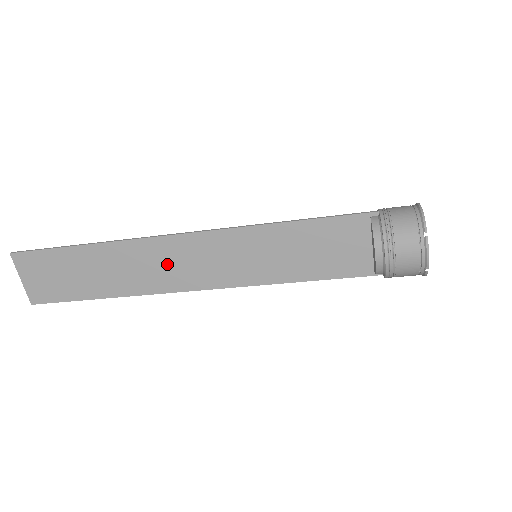
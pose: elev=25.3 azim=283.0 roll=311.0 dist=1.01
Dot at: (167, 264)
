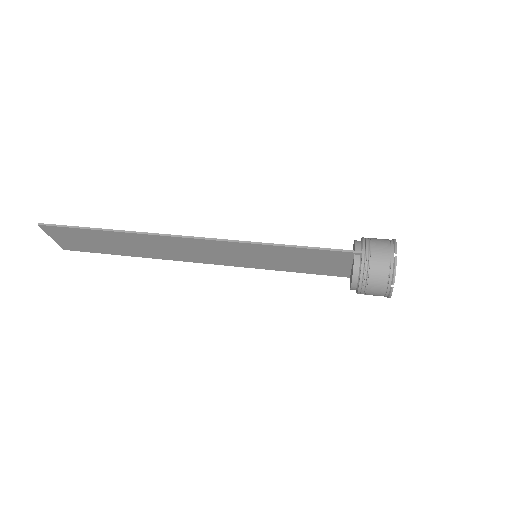
Dot at: (180, 249)
